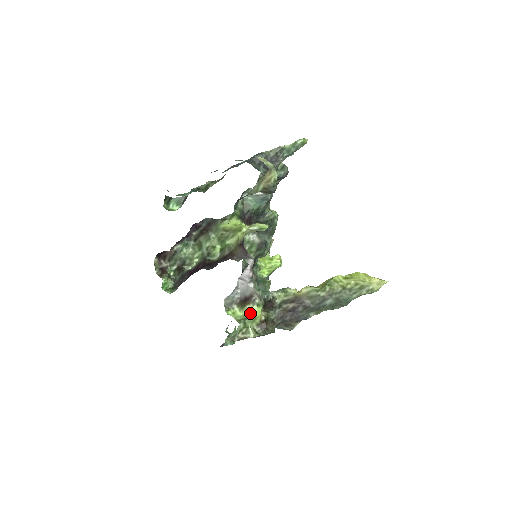
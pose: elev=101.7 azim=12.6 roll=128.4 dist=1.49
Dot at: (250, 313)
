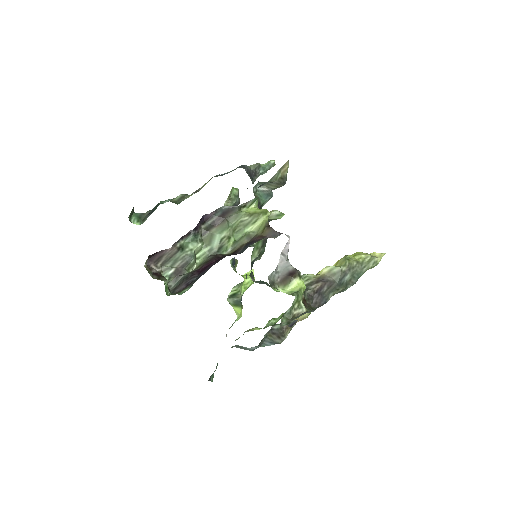
Dot at: (299, 286)
